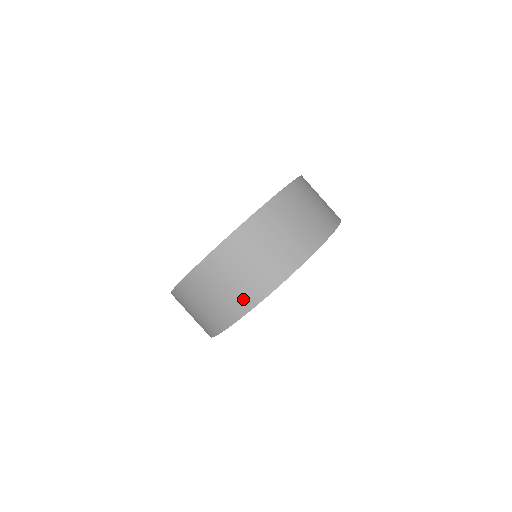
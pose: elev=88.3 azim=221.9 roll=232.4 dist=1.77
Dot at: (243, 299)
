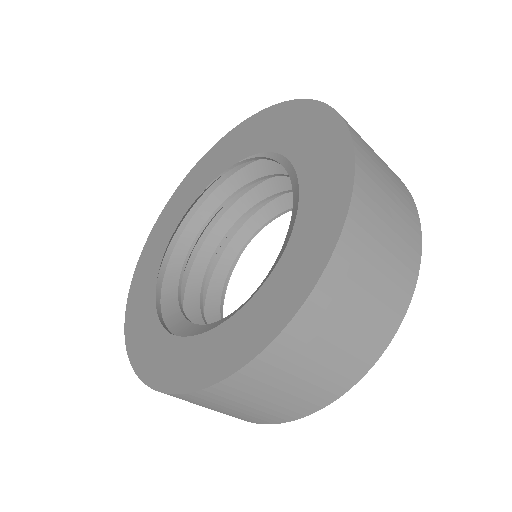
Dot at: occluded
